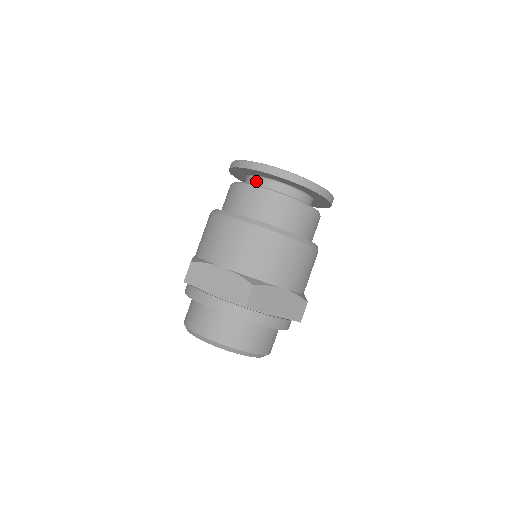
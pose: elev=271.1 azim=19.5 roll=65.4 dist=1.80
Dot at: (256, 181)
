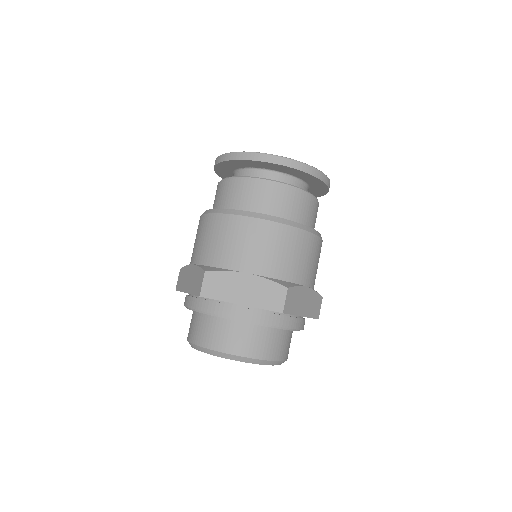
Dot at: (257, 174)
